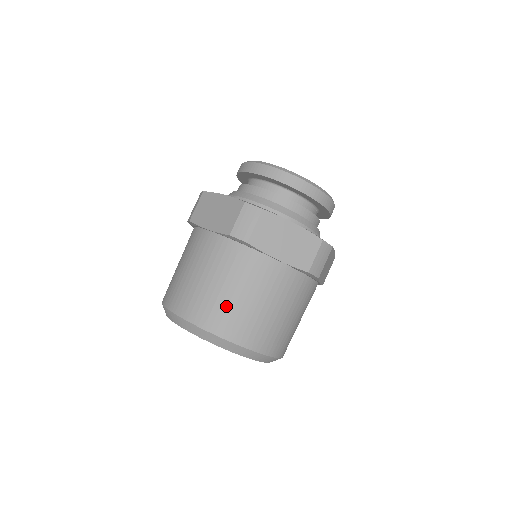
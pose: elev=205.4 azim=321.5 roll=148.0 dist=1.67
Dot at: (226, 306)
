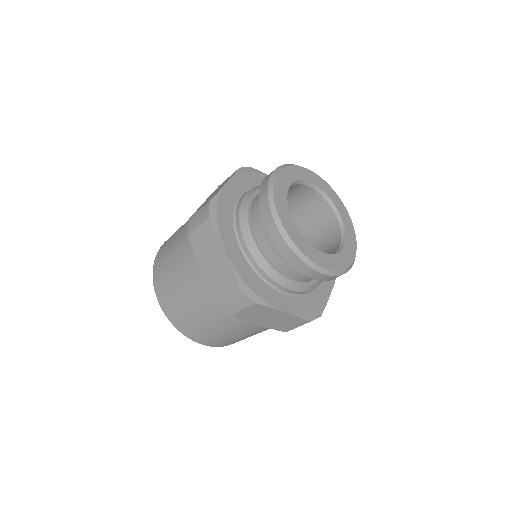
Dot at: (202, 330)
